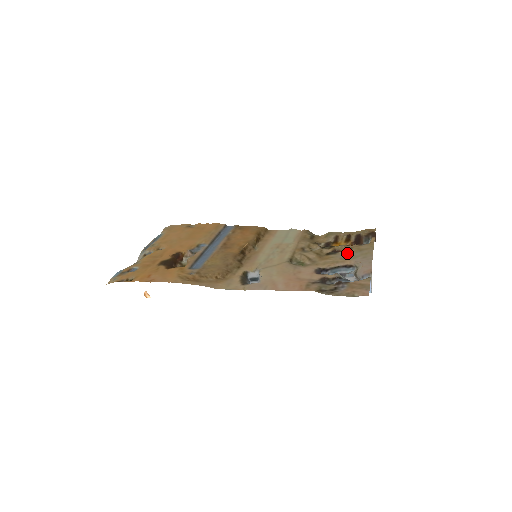
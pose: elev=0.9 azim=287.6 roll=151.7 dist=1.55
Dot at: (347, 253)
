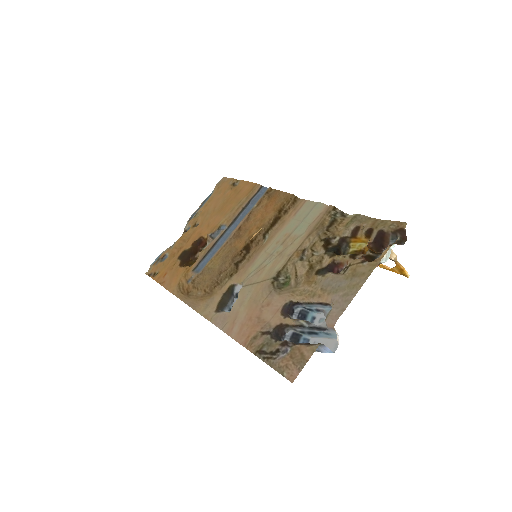
Dot at: (335, 278)
